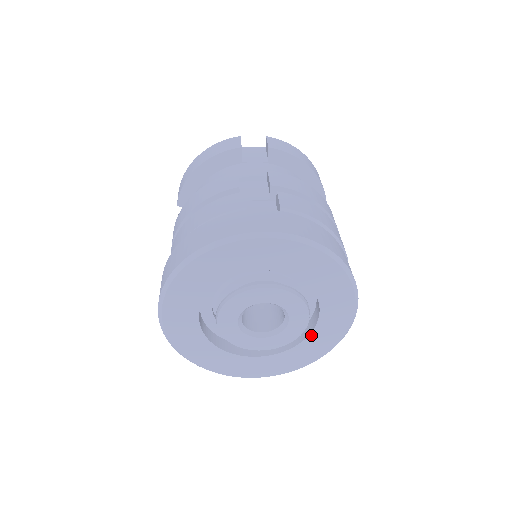
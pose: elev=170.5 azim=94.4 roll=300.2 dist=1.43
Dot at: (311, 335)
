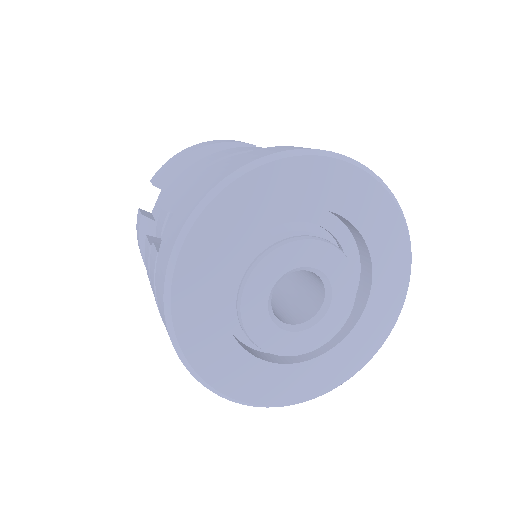
Dot at: (342, 342)
